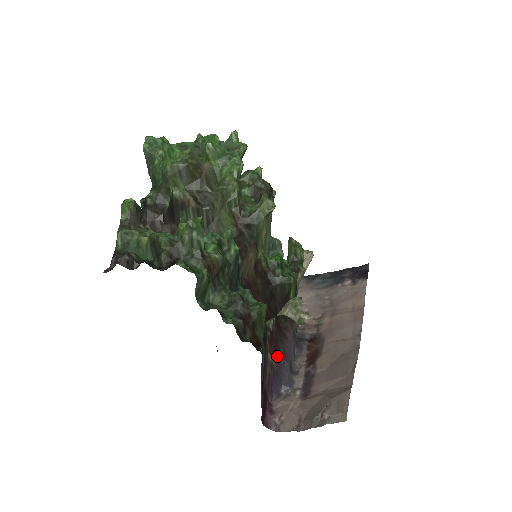
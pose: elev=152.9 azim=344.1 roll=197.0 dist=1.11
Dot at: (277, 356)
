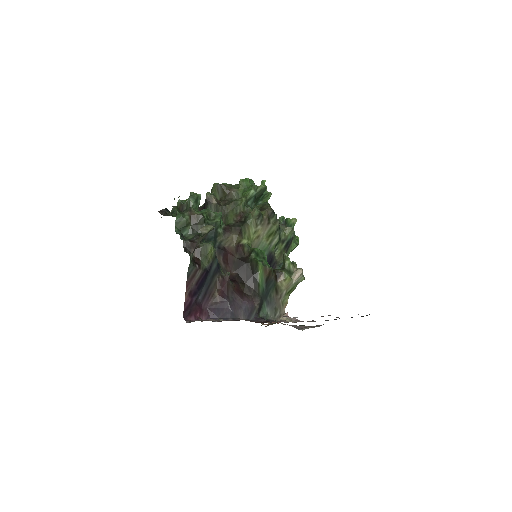
Dot at: (223, 297)
